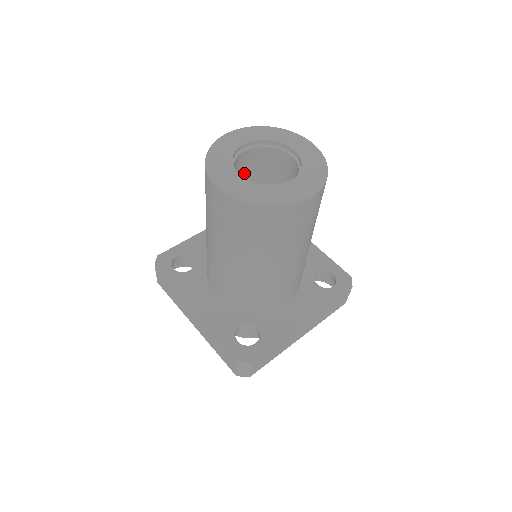
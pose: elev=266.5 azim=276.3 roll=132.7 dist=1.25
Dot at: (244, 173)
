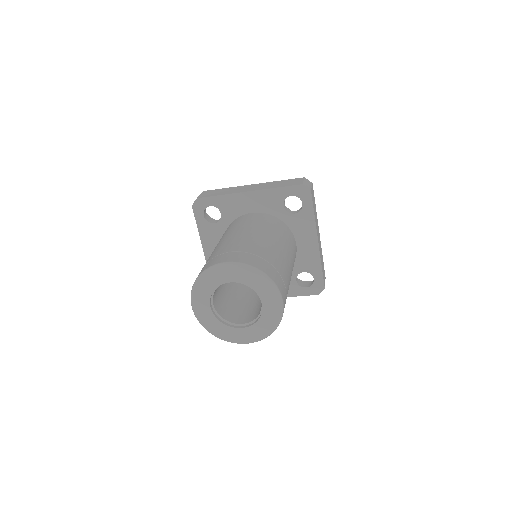
Dot at: occluded
